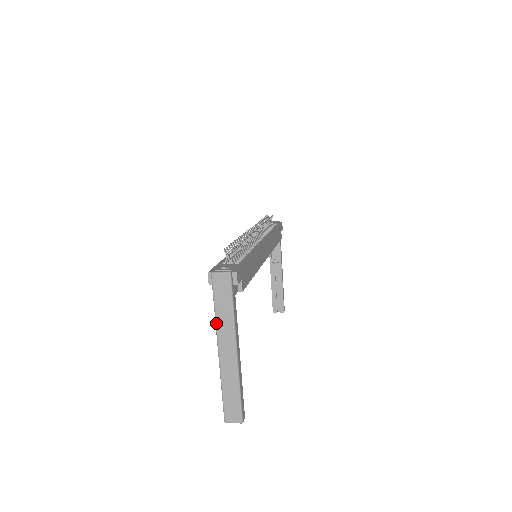
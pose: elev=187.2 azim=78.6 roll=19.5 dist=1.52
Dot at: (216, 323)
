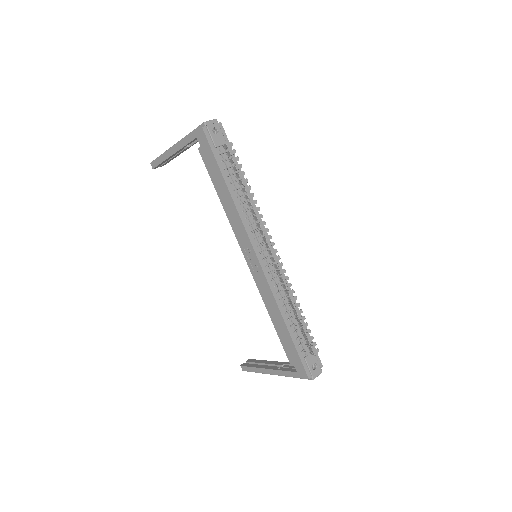
Dot at: occluded
